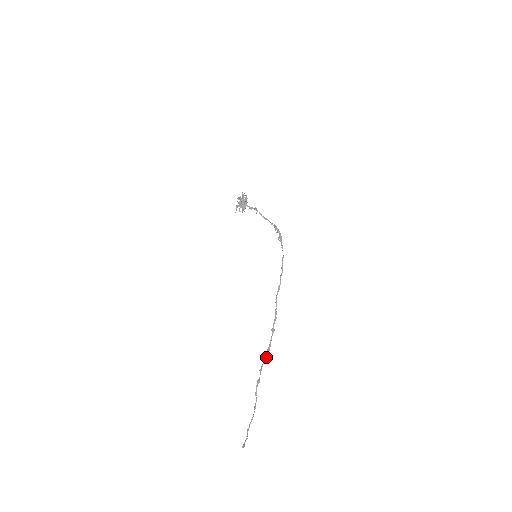
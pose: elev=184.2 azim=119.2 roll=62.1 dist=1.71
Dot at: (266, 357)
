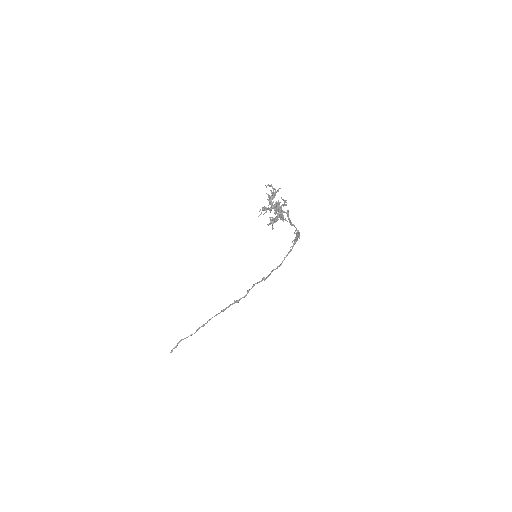
Dot at: occluded
